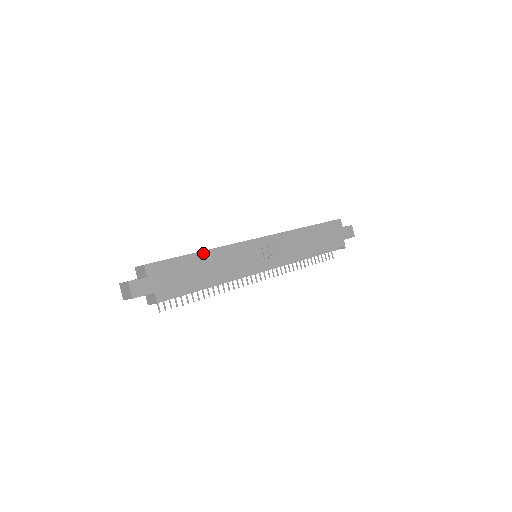
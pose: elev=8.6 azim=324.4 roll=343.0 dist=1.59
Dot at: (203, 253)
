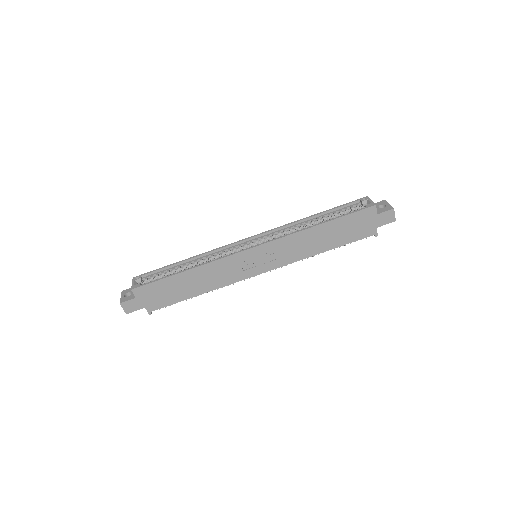
Dot at: (188, 272)
